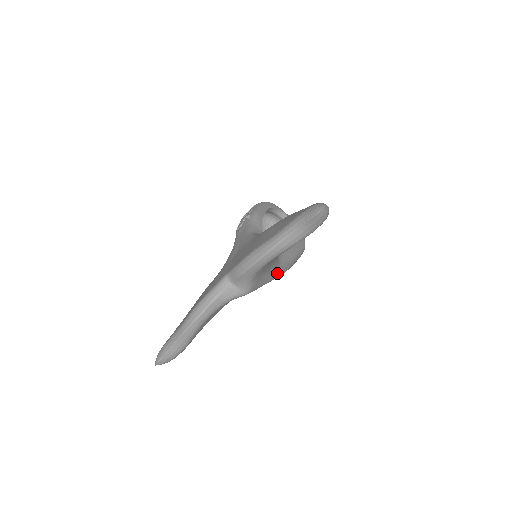
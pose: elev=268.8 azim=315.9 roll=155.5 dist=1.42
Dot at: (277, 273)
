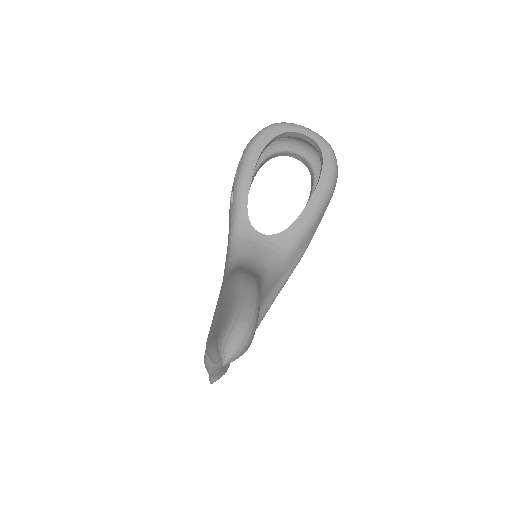
Dot at: (288, 272)
